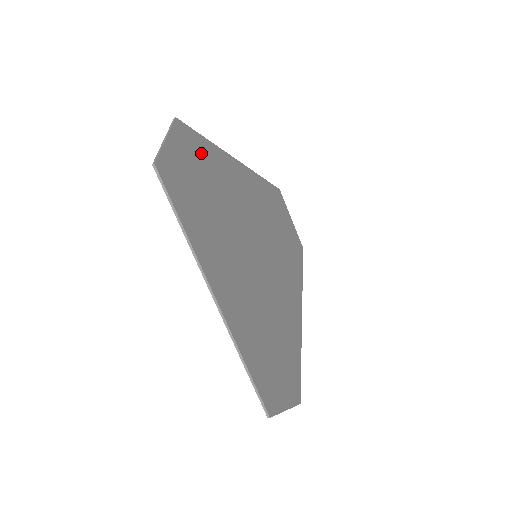
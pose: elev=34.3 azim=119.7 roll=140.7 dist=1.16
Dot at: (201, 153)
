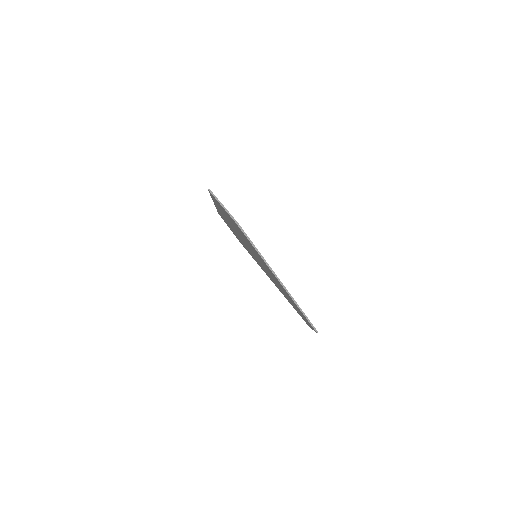
Dot at: occluded
